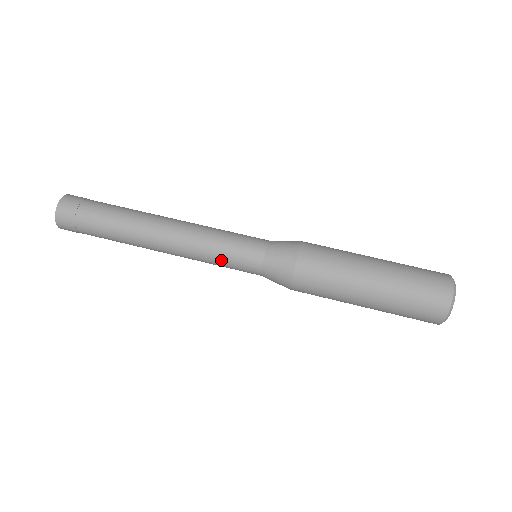
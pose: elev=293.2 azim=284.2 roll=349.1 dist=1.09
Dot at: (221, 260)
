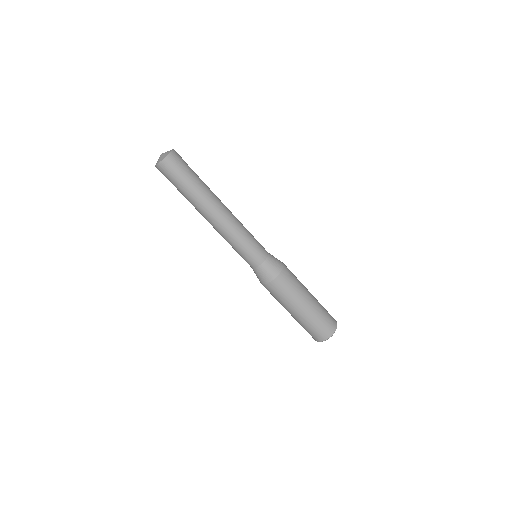
Dot at: (235, 250)
